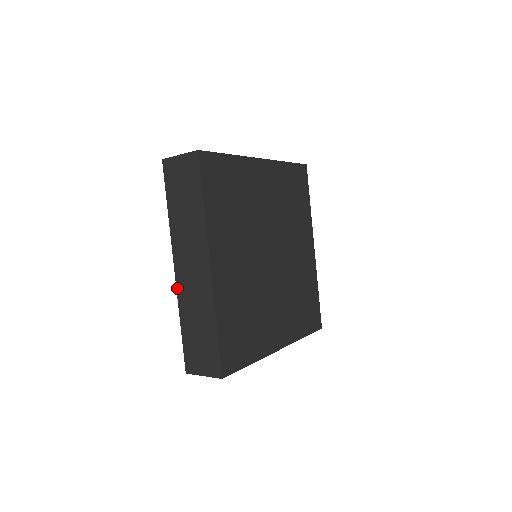
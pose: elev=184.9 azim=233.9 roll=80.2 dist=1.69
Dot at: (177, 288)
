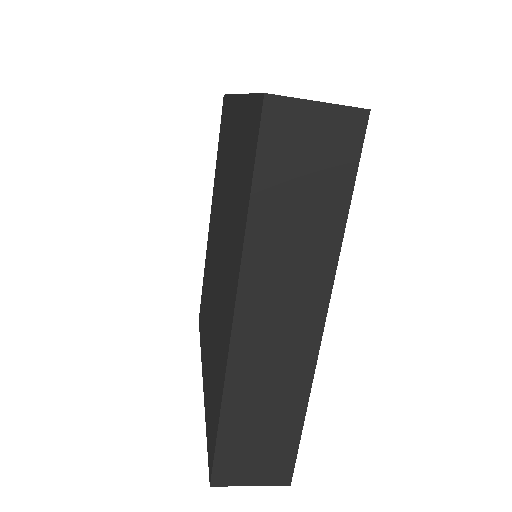
Dot at: (230, 356)
